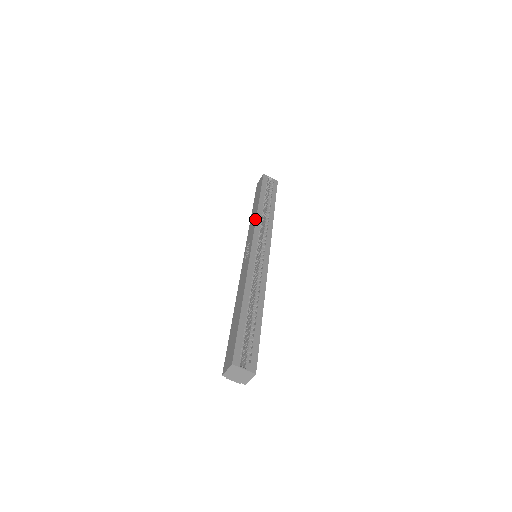
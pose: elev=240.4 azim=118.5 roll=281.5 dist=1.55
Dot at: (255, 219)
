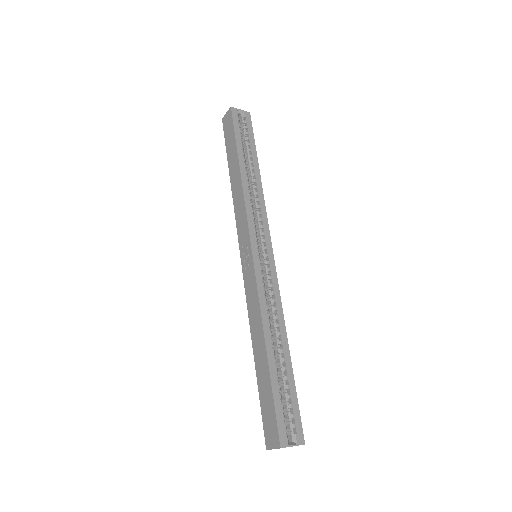
Dot at: (243, 199)
